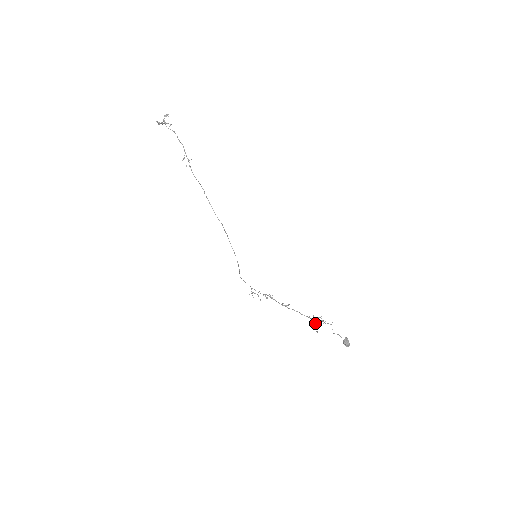
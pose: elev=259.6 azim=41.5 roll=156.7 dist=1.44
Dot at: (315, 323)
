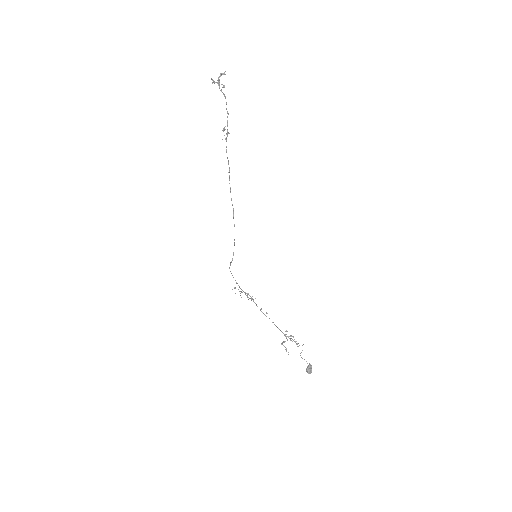
Dot at: occluded
